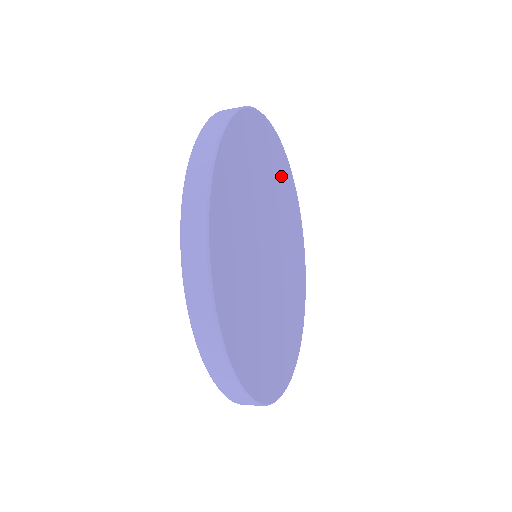
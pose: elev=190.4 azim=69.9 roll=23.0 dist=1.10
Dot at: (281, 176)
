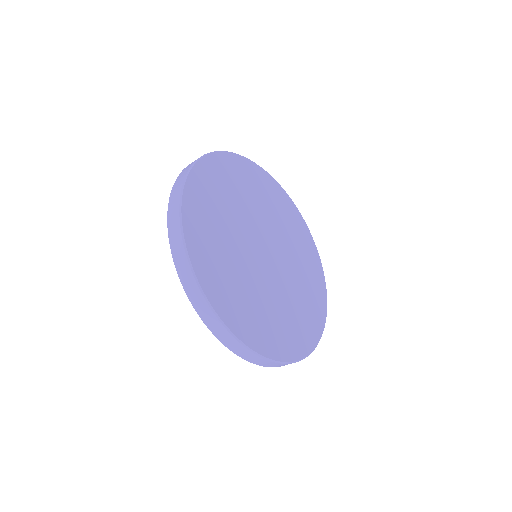
Dot at: (280, 206)
